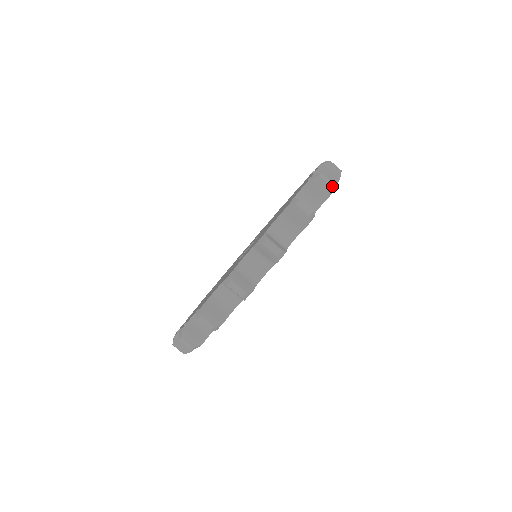
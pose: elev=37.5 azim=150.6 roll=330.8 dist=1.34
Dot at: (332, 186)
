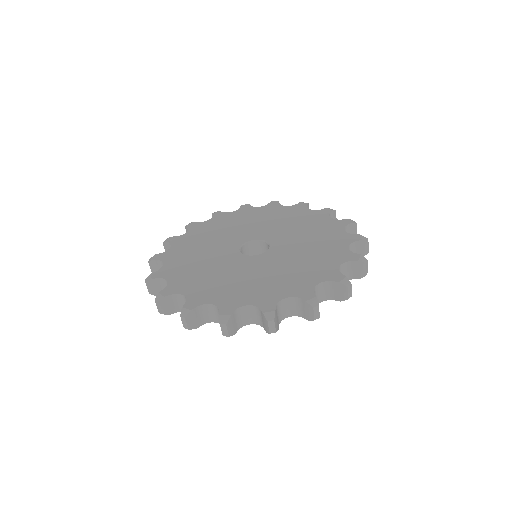
Dot at: (368, 252)
